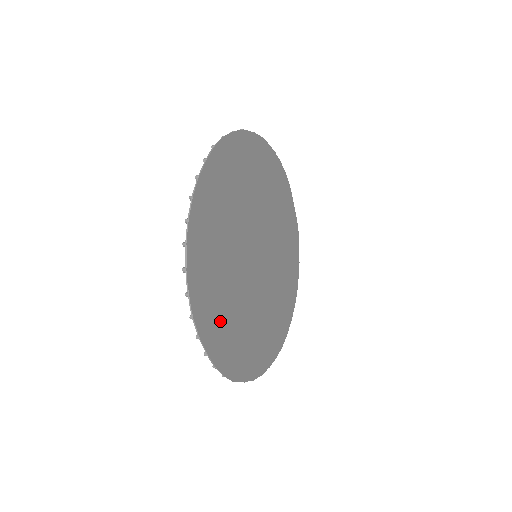
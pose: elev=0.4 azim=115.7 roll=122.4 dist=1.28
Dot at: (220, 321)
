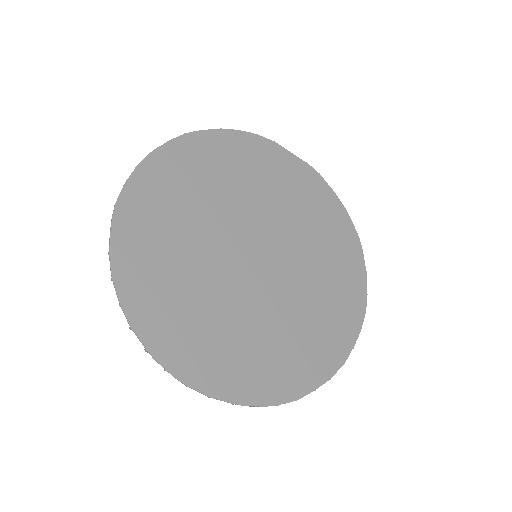
Dot at: (233, 360)
